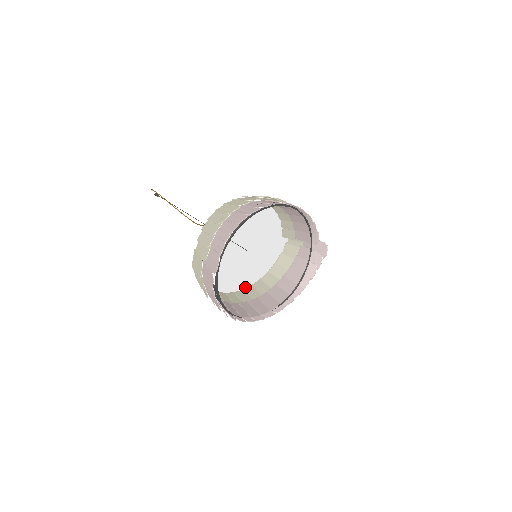
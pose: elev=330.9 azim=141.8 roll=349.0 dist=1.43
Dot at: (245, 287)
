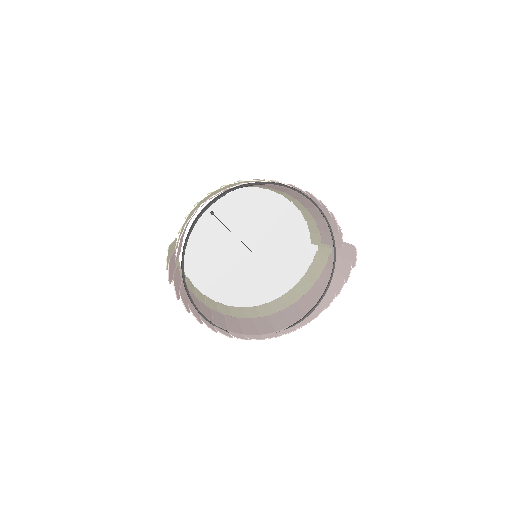
Dot at: (229, 290)
